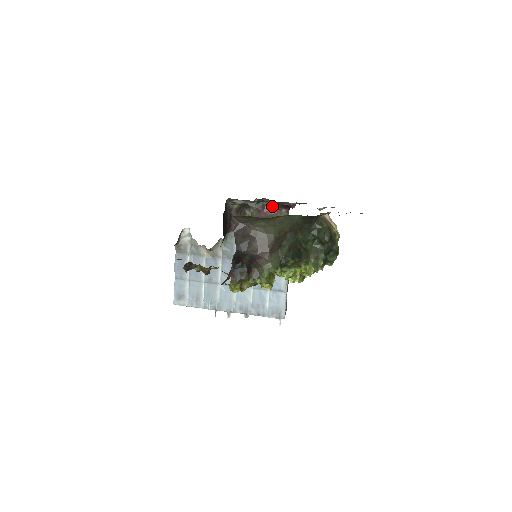
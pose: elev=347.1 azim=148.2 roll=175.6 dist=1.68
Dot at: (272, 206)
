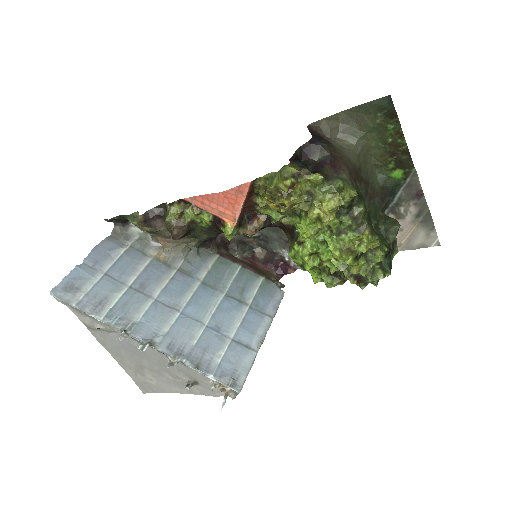
Dot at: (264, 261)
